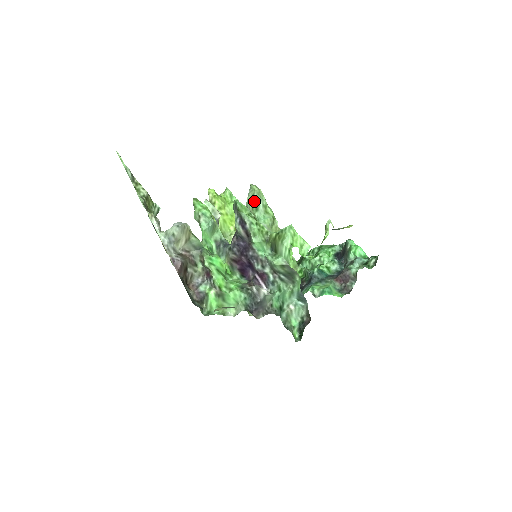
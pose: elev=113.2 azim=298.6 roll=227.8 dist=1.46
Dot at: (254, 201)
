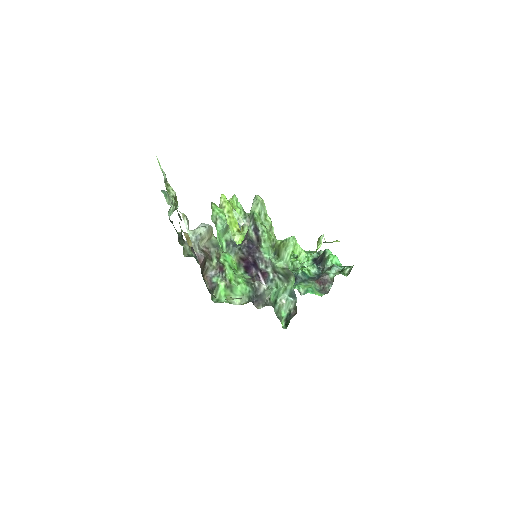
Dot at: (258, 209)
